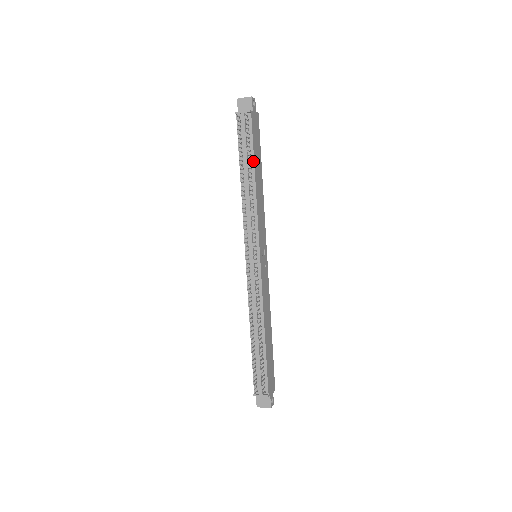
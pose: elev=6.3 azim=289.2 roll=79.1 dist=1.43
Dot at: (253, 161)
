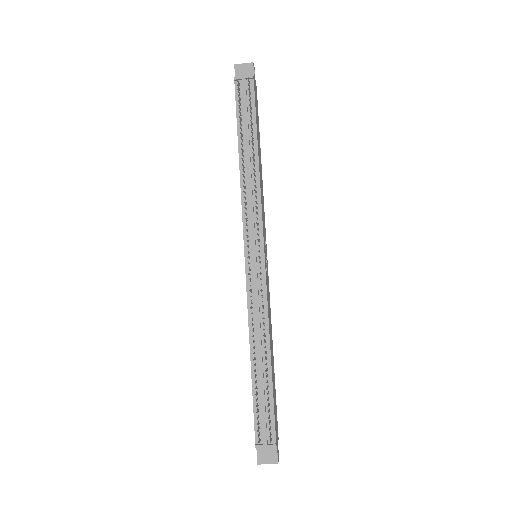
Dot at: (256, 135)
